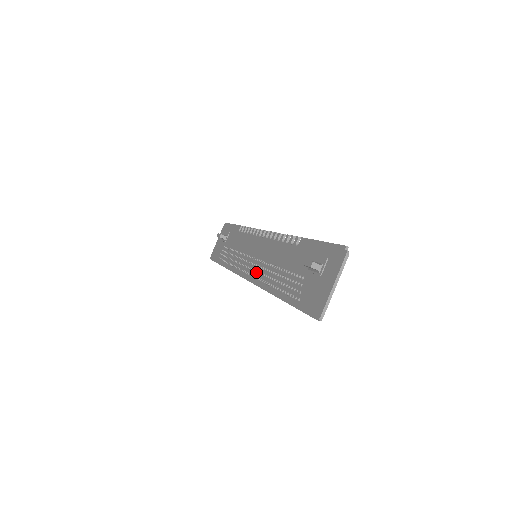
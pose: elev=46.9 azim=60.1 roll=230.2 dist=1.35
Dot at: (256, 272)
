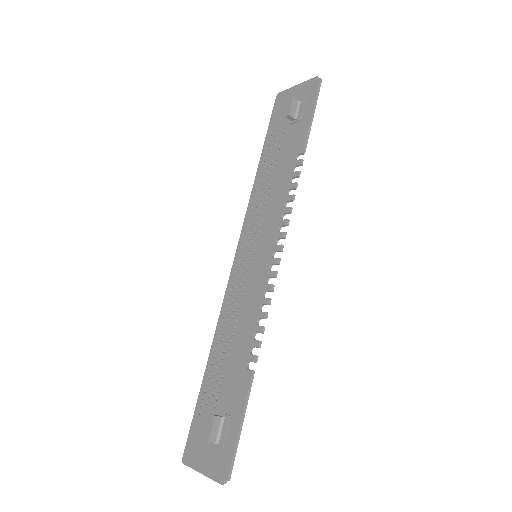
Dot at: (237, 280)
